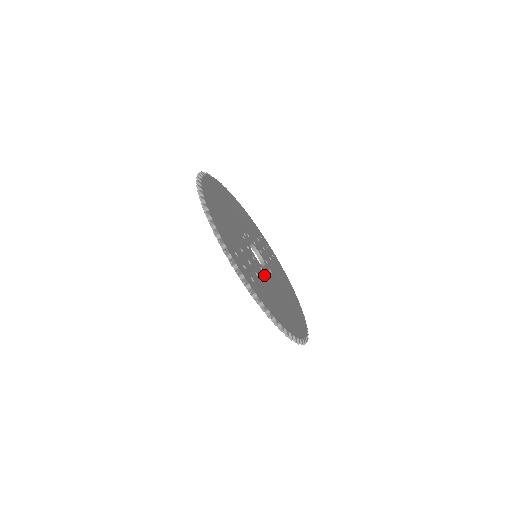
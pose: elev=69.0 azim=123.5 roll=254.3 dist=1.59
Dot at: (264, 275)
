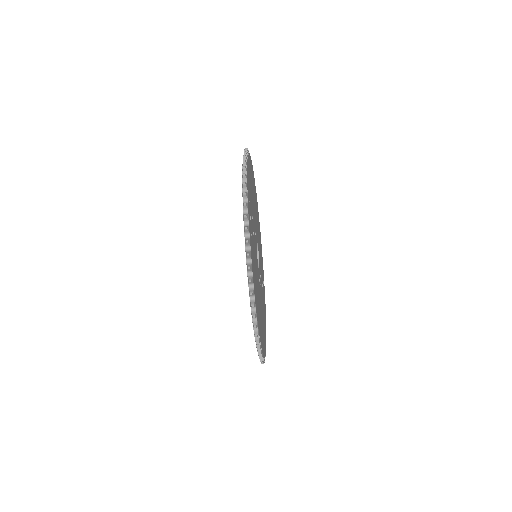
Dot at: occluded
